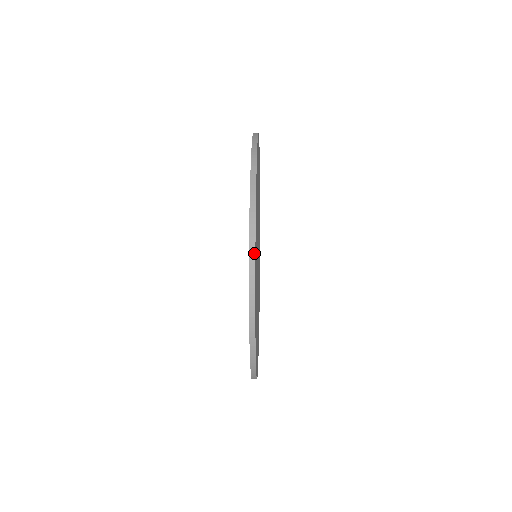
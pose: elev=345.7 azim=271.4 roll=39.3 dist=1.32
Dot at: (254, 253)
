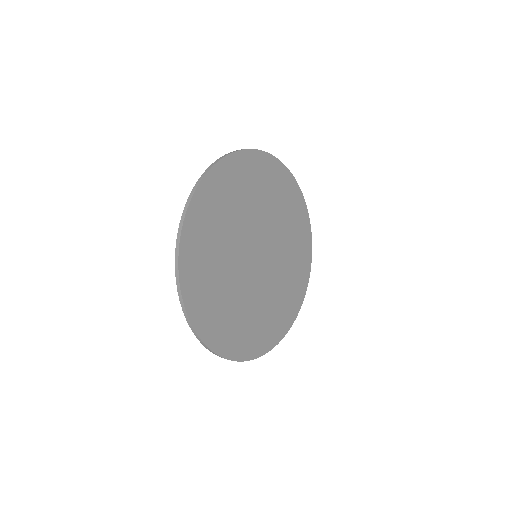
Dot at: (186, 211)
